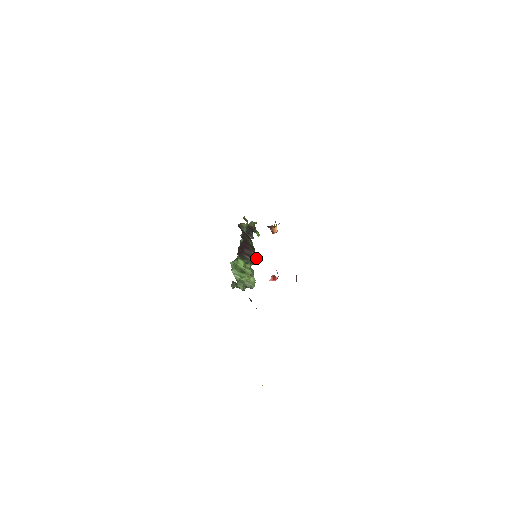
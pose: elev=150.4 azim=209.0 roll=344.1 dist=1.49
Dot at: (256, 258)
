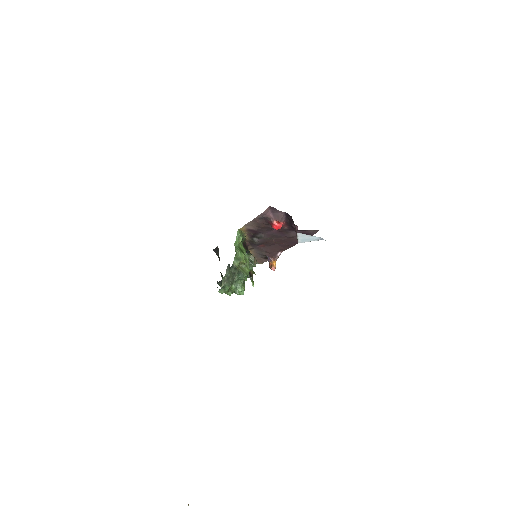
Dot at: (255, 259)
